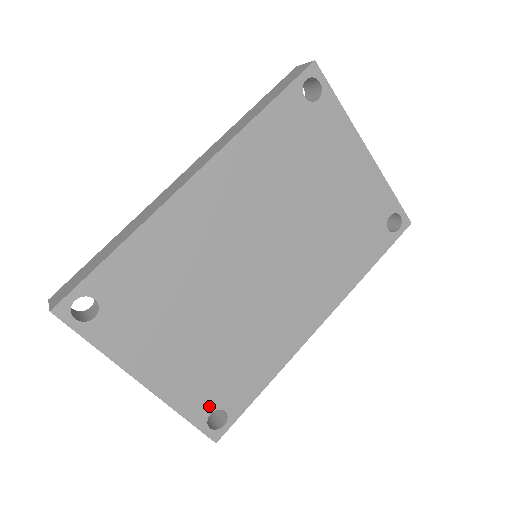
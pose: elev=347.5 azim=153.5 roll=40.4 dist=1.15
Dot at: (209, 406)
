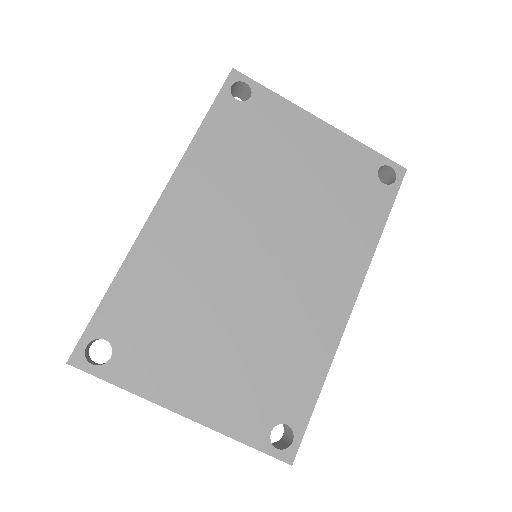
Dot at: (266, 423)
